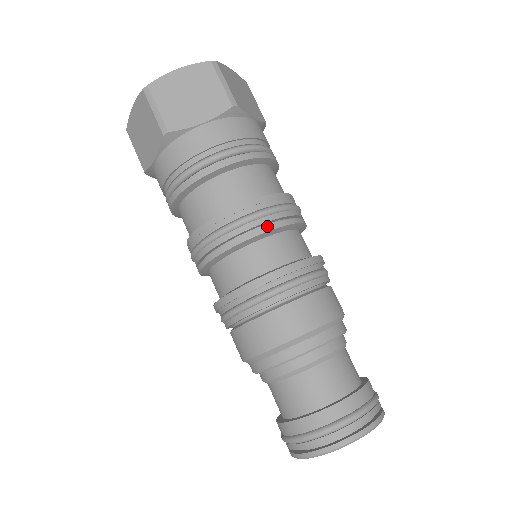
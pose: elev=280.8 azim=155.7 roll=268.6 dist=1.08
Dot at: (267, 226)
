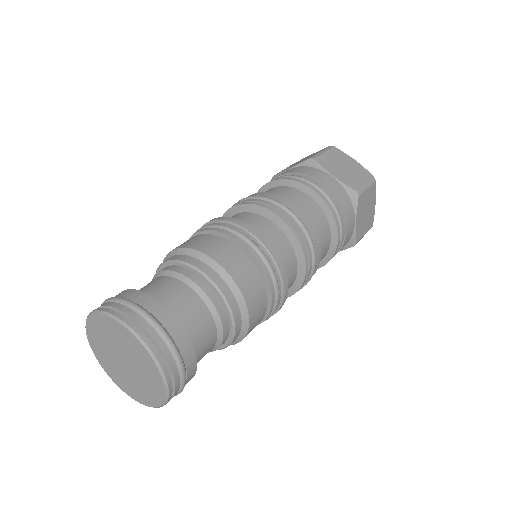
Dot at: (292, 225)
